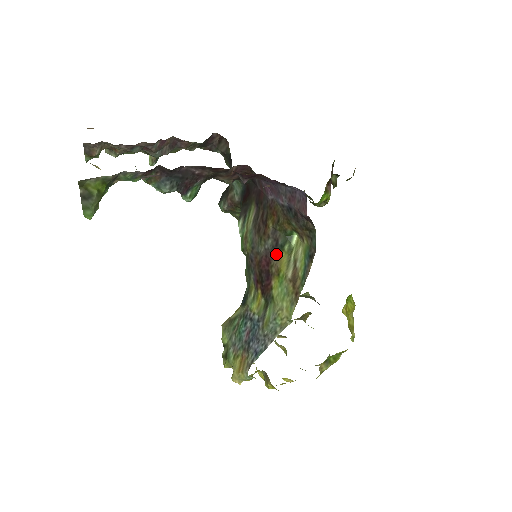
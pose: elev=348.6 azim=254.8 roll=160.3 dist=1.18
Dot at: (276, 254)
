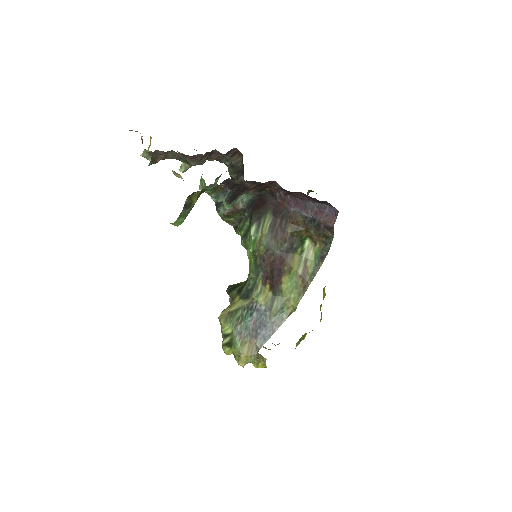
Dot at: (290, 255)
